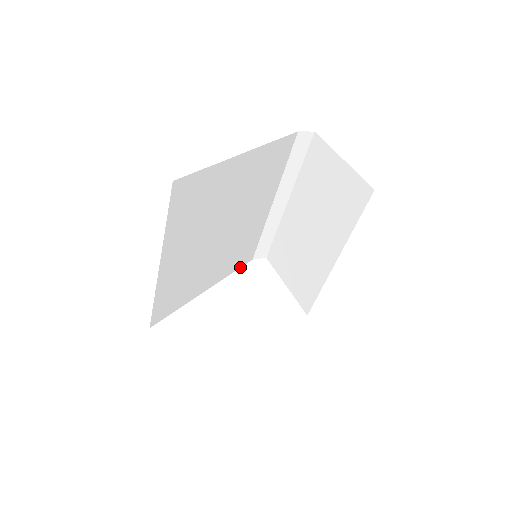
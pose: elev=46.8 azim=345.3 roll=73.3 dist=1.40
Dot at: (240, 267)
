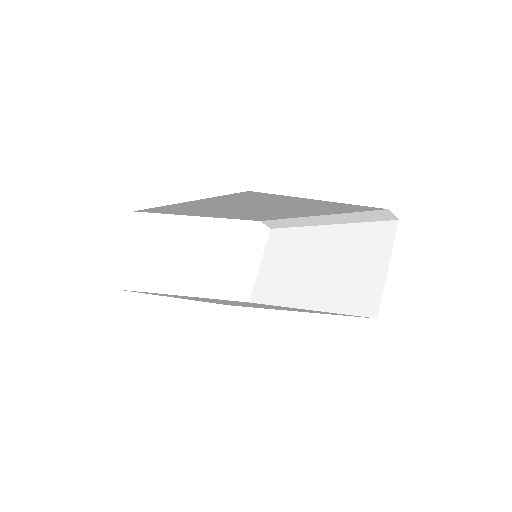
Dot at: (245, 219)
